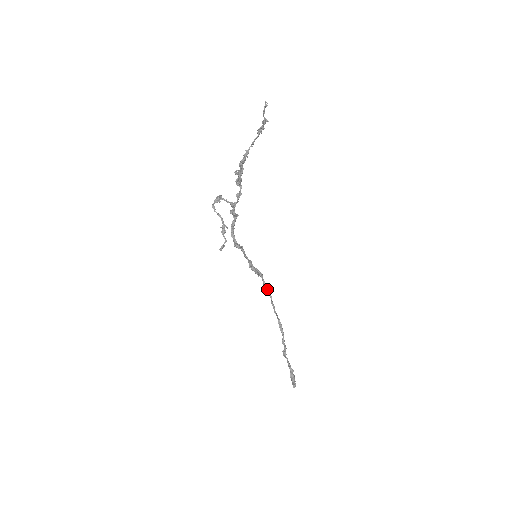
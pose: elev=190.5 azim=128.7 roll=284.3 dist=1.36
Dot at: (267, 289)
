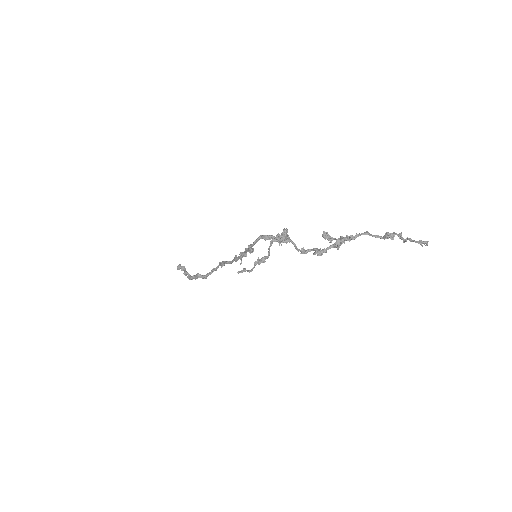
Dot at: (235, 260)
